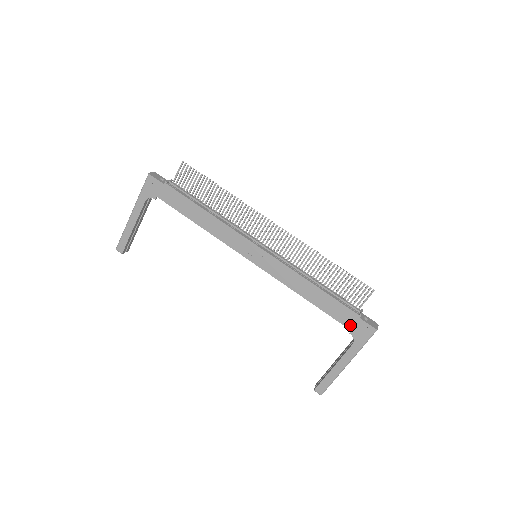
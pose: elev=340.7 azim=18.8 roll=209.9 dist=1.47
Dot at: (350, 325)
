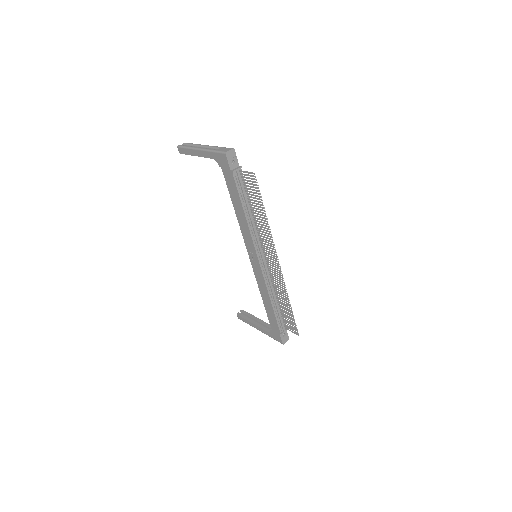
Dot at: (273, 329)
